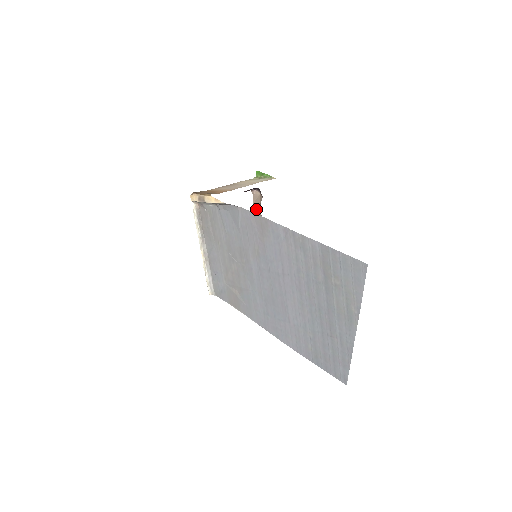
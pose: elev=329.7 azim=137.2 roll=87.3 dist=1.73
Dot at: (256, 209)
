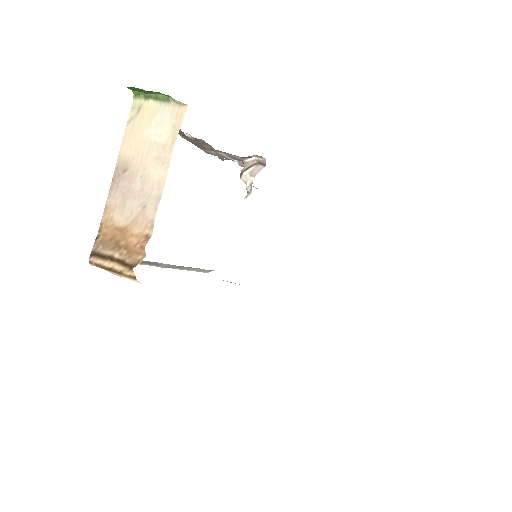
Dot at: occluded
